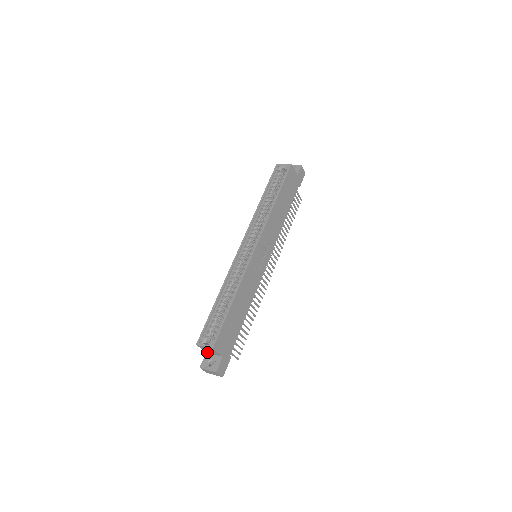
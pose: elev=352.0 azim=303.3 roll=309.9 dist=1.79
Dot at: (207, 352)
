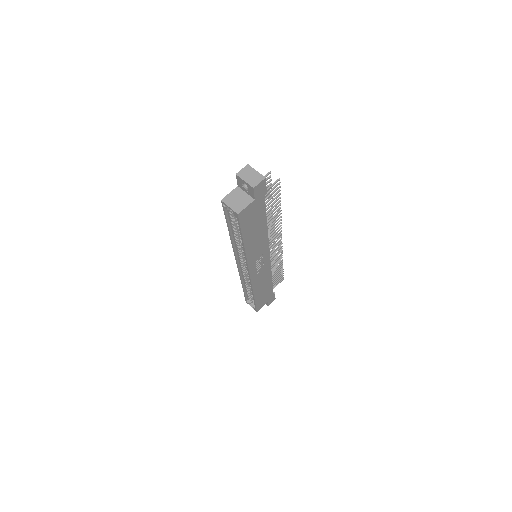
Dot at: occluded
